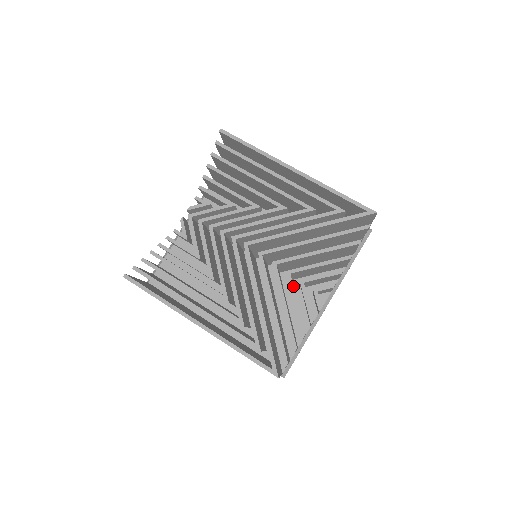
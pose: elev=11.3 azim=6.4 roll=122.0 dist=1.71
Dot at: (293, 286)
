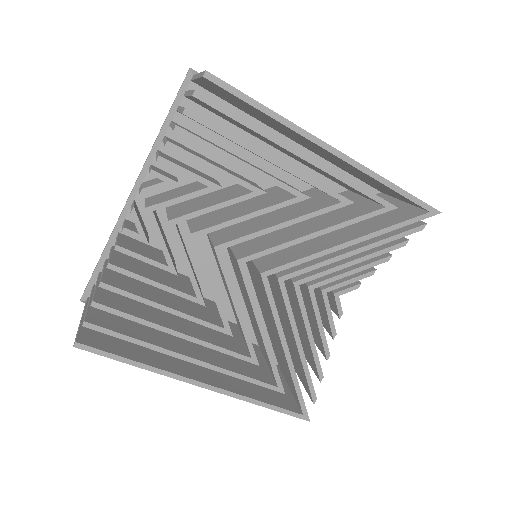
Dot at: occluded
